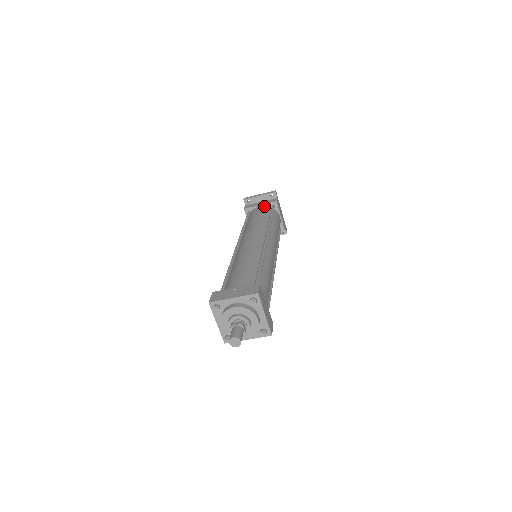
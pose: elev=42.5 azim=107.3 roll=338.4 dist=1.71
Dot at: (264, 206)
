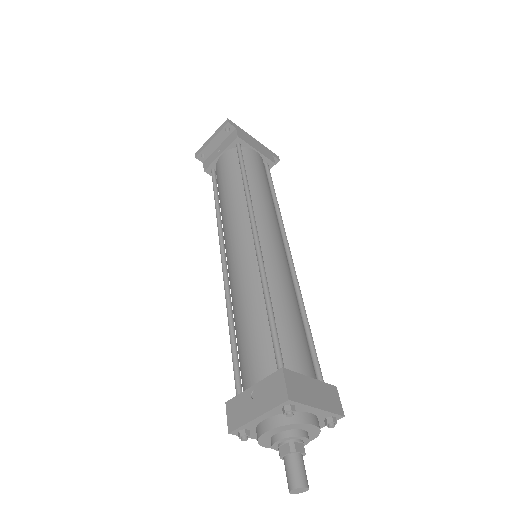
Dot at: (226, 154)
